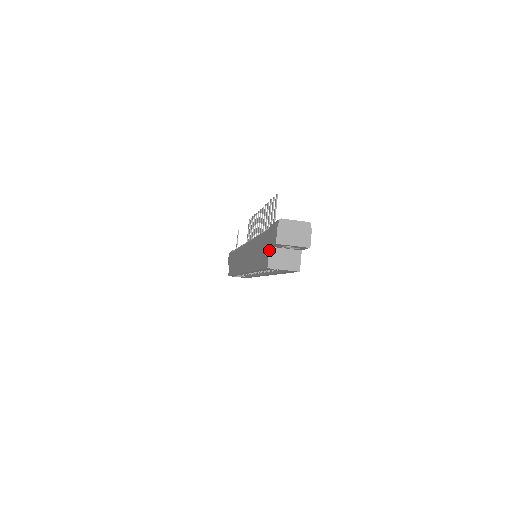
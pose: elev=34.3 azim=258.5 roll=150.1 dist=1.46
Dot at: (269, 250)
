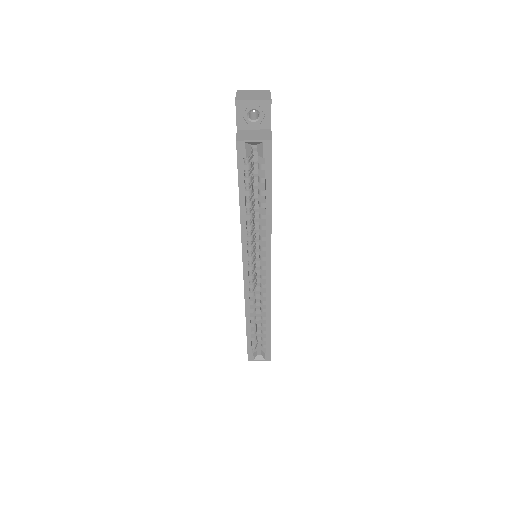
Dot at: occluded
